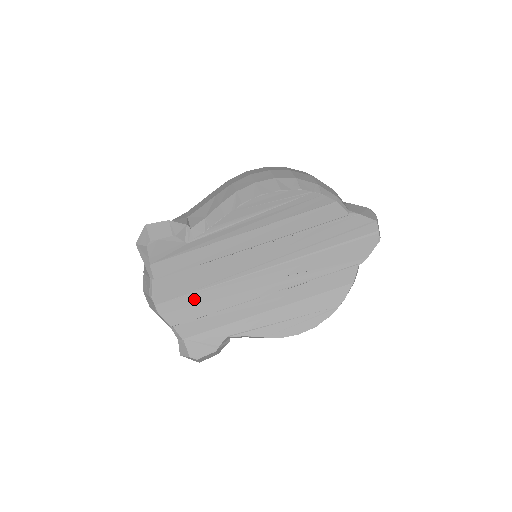
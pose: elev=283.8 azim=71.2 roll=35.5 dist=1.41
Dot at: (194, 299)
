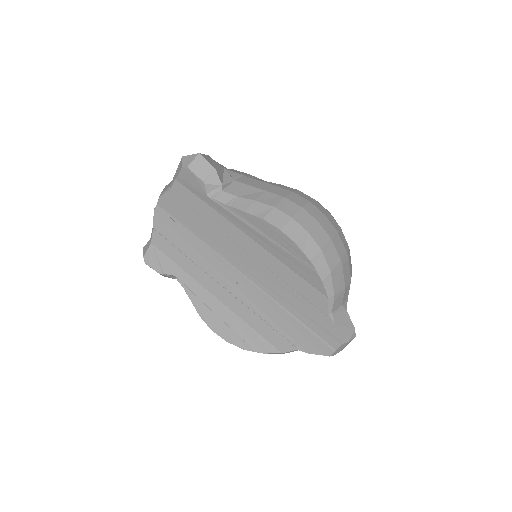
Dot at: (181, 231)
